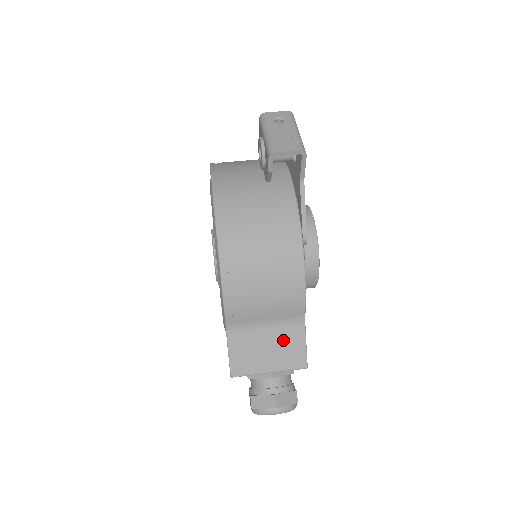
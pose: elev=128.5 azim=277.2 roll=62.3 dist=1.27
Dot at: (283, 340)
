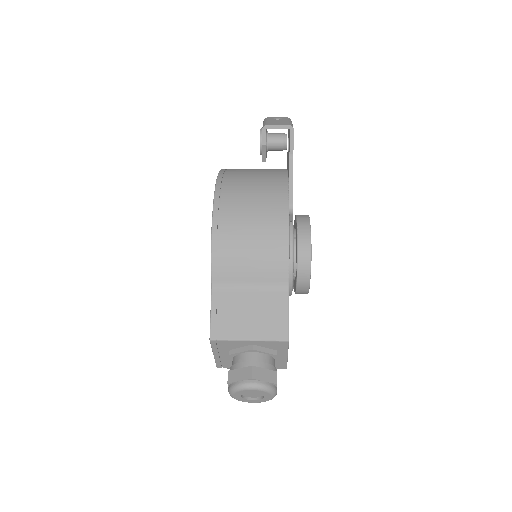
Dot at: (266, 306)
